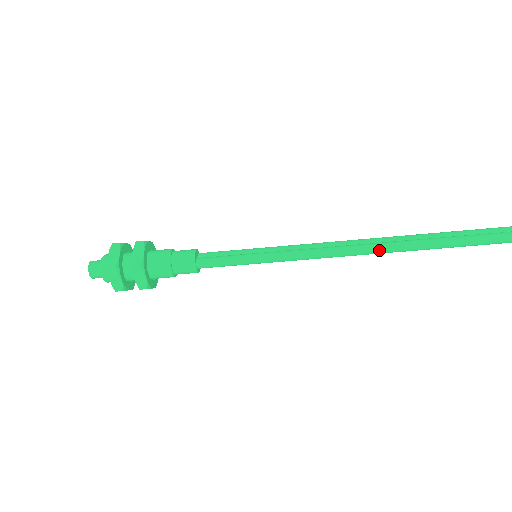
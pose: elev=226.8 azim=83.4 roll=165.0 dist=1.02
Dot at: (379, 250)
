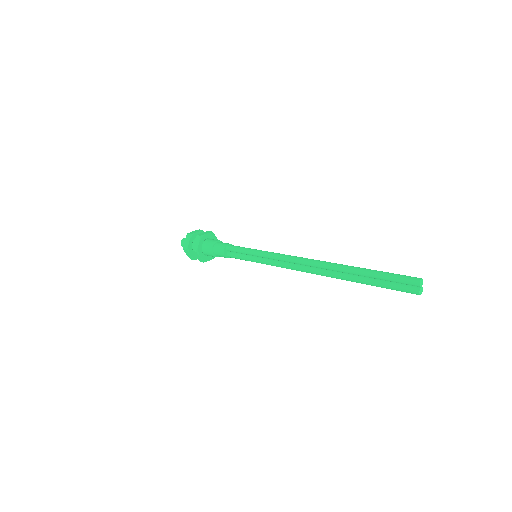
Dot at: (321, 275)
